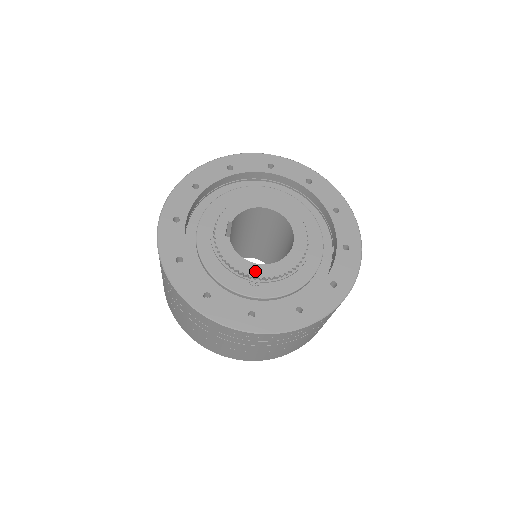
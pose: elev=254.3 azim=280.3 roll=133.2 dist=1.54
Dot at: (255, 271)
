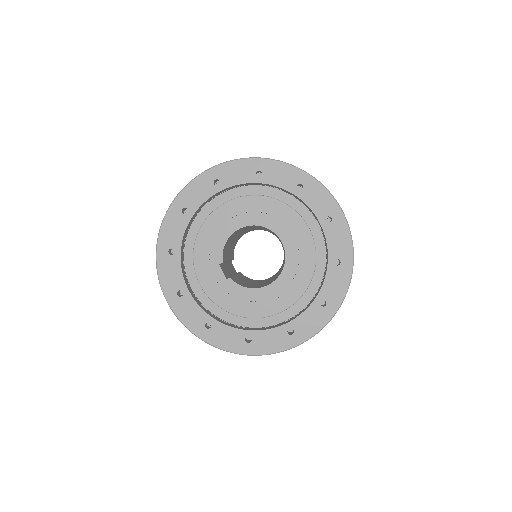
Dot at: (269, 293)
